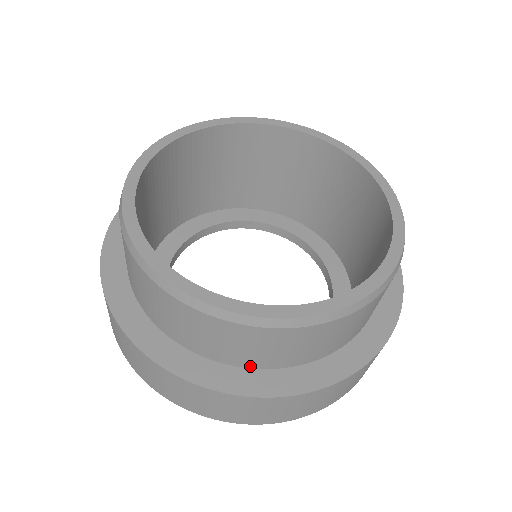
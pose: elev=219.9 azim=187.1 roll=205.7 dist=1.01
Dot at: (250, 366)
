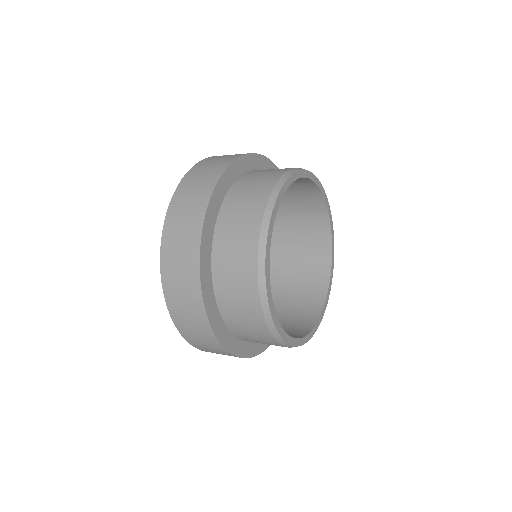
Dot at: occluded
